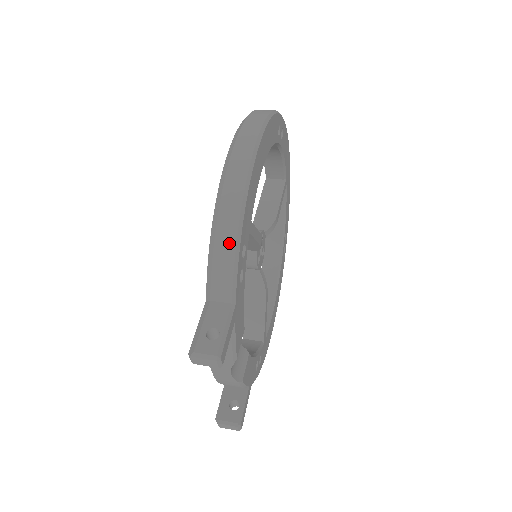
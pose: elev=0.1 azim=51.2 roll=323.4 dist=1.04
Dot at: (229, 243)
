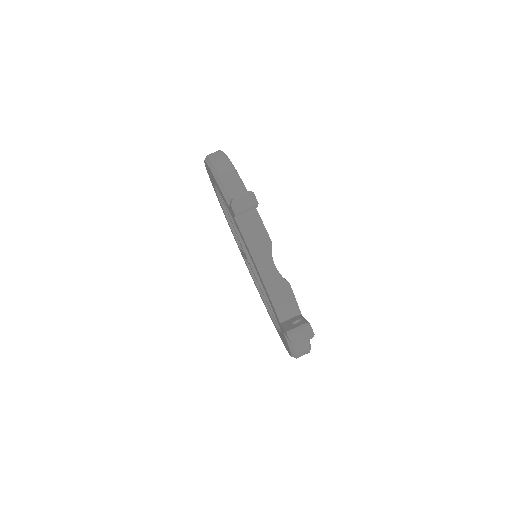
Dot at: (227, 168)
